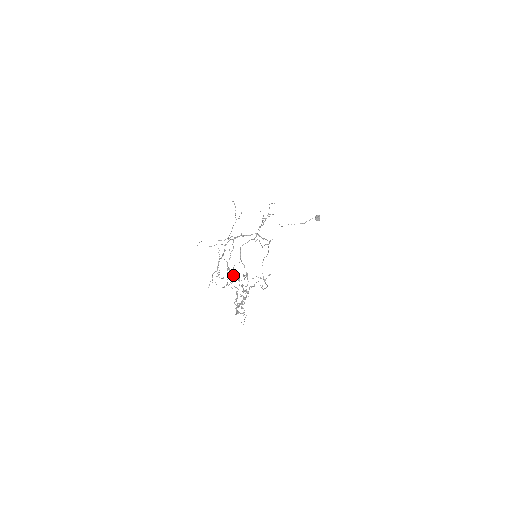
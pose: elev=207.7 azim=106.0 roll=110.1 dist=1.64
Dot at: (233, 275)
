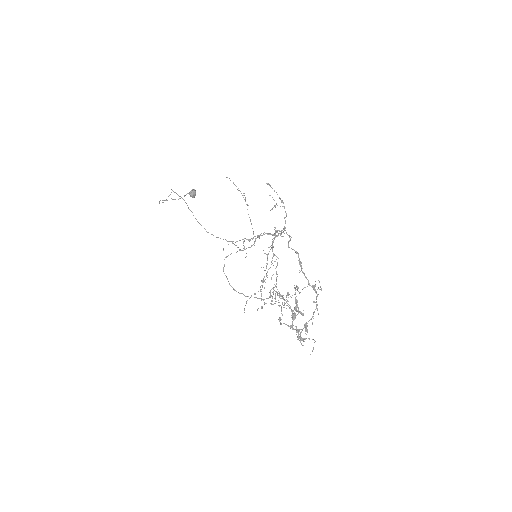
Dot at: occluded
